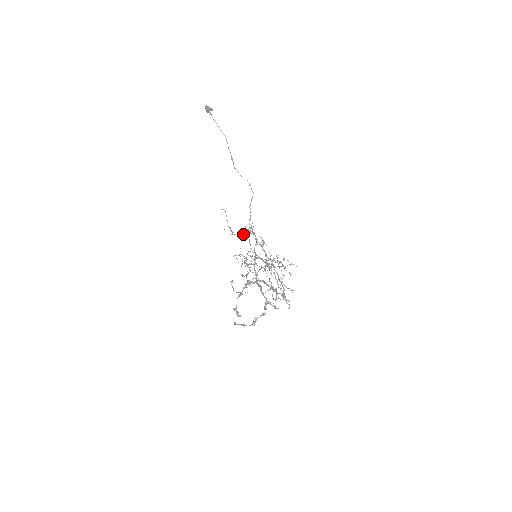
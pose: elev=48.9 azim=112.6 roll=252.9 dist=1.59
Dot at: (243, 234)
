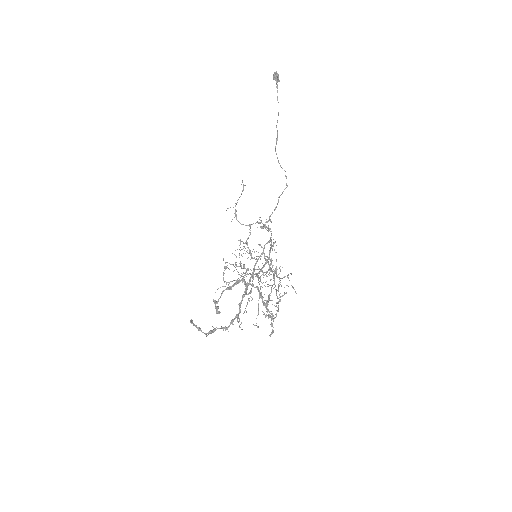
Dot at: (249, 225)
